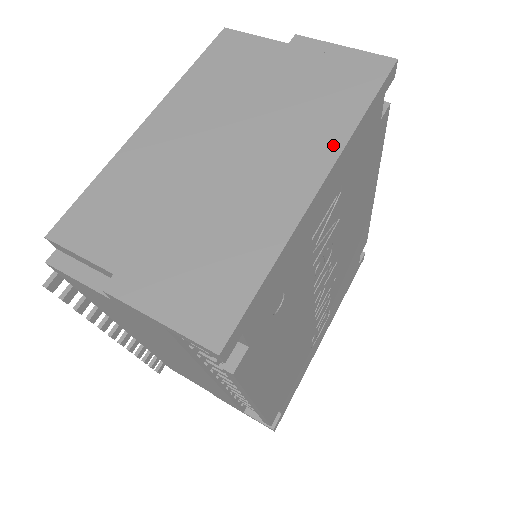
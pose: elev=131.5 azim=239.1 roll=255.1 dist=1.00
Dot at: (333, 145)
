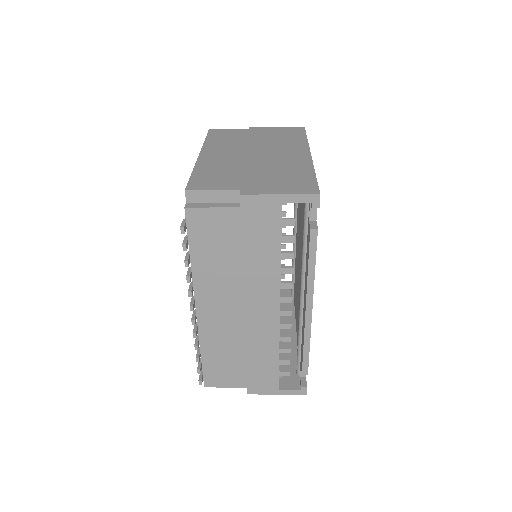
Dot at: (303, 146)
